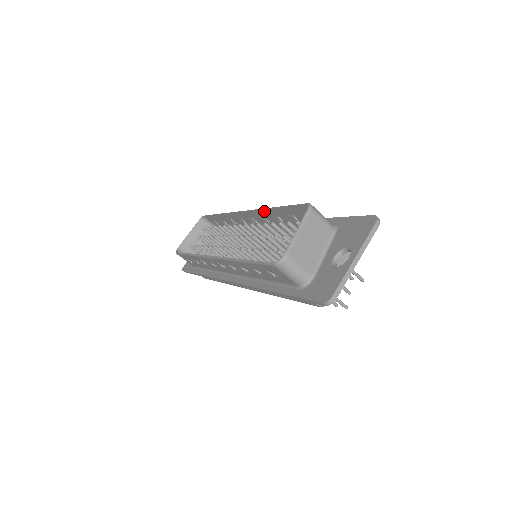
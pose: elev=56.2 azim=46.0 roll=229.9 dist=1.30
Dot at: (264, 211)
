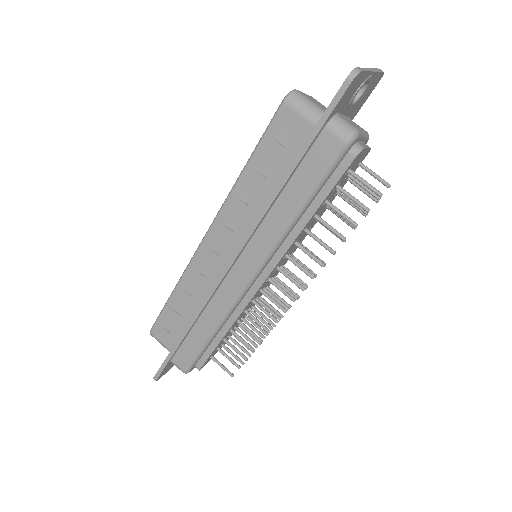
Dot at: occluded
